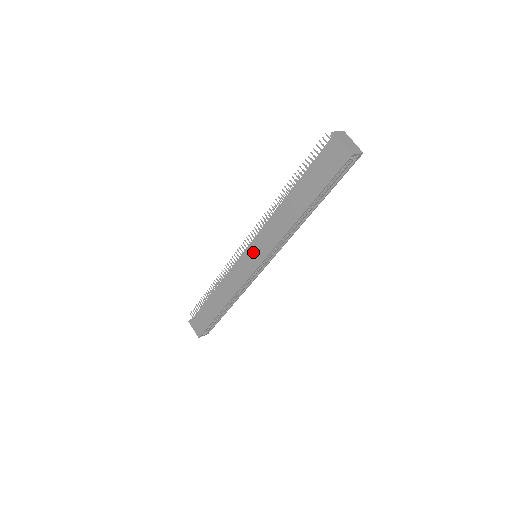
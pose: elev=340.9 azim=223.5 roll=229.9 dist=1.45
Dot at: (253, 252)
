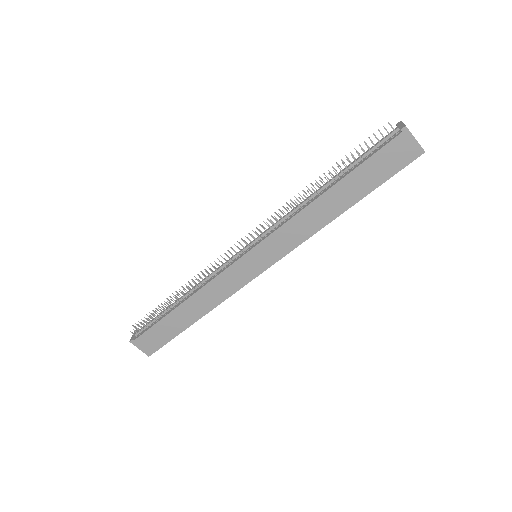
Dot at: (261, 254)
